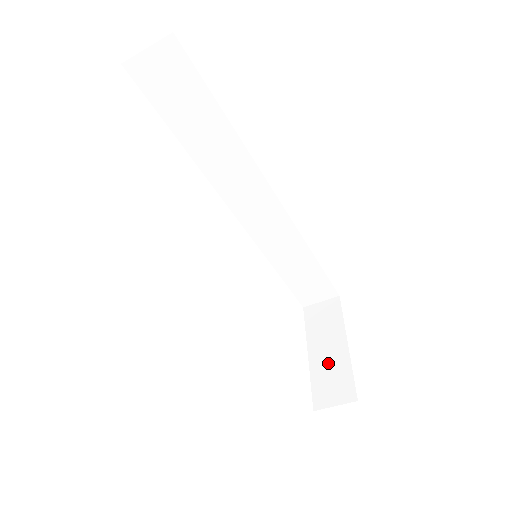
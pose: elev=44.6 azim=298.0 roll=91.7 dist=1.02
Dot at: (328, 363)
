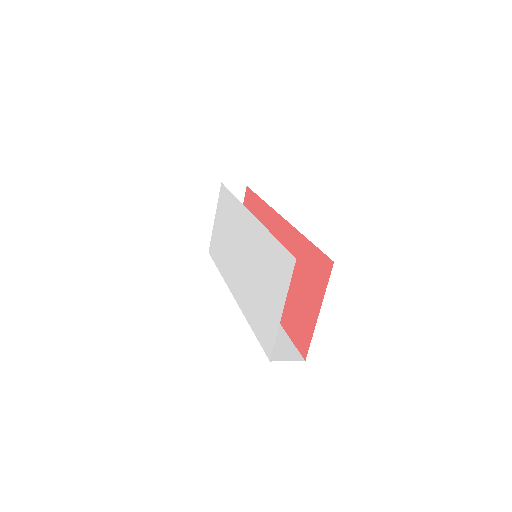
Dot at: occluded
